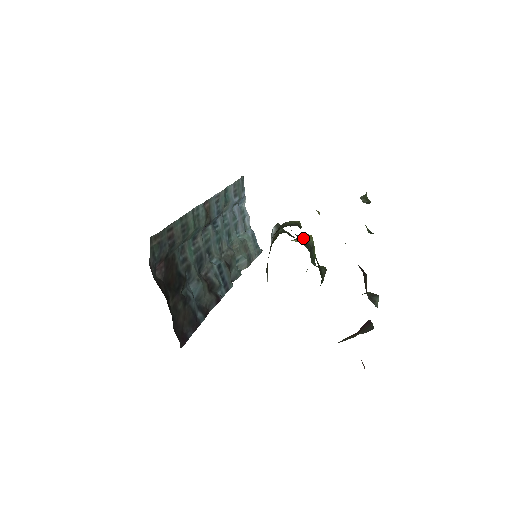
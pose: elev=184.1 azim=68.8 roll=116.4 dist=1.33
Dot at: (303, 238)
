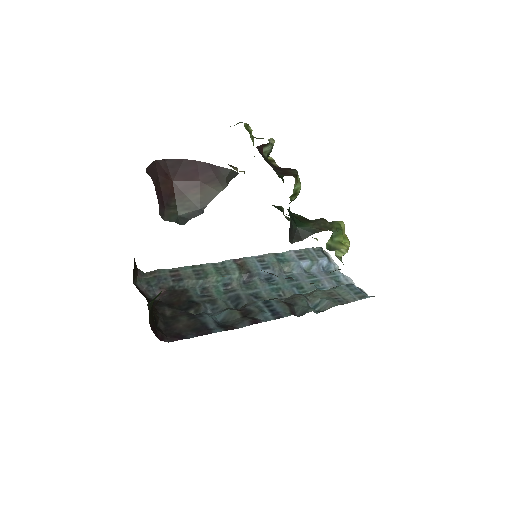
Dot at: occluded
